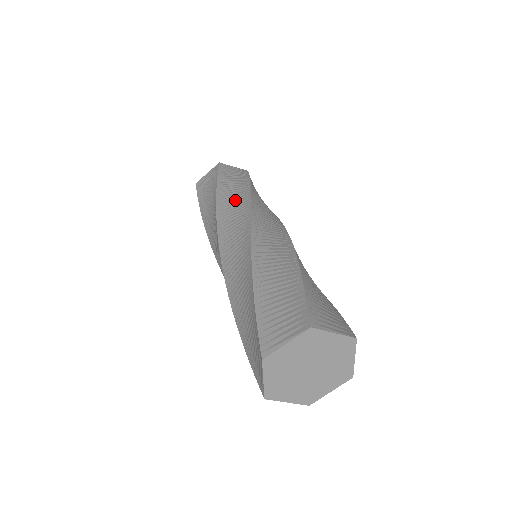
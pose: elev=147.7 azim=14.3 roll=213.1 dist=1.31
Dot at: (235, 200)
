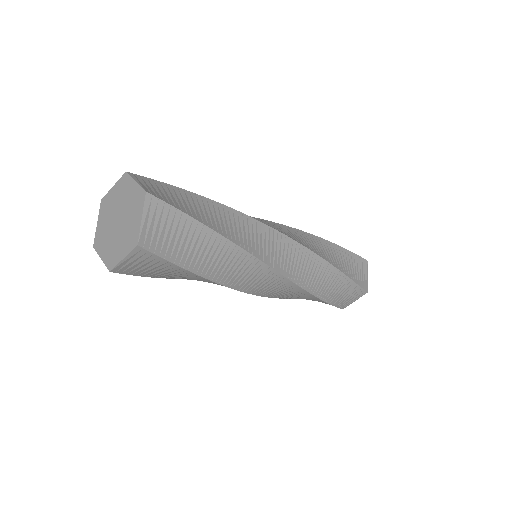
Dot at: occluded
